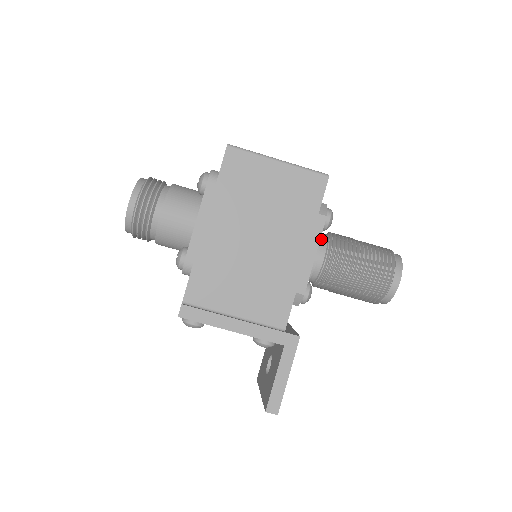
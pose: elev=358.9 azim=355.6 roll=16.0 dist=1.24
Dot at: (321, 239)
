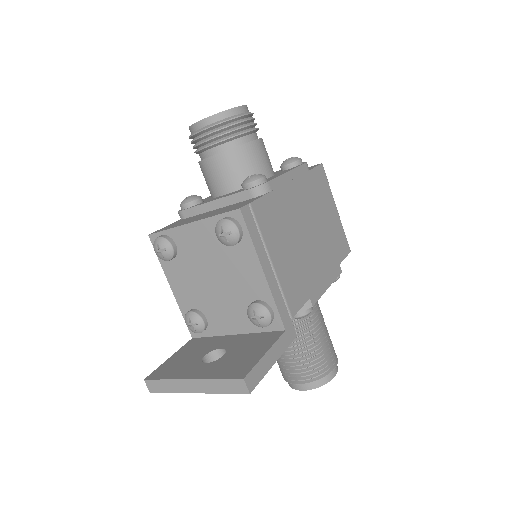
Dot at: occluded
